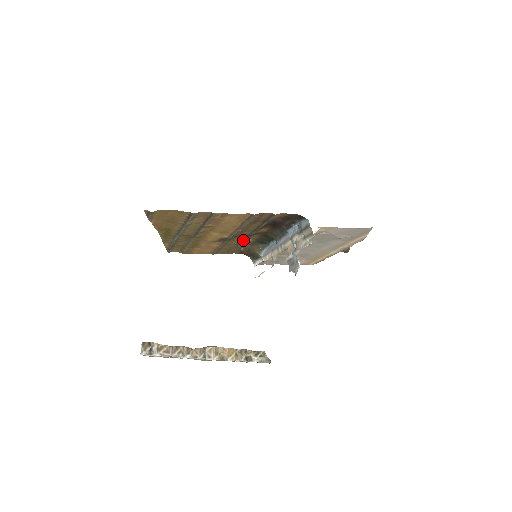
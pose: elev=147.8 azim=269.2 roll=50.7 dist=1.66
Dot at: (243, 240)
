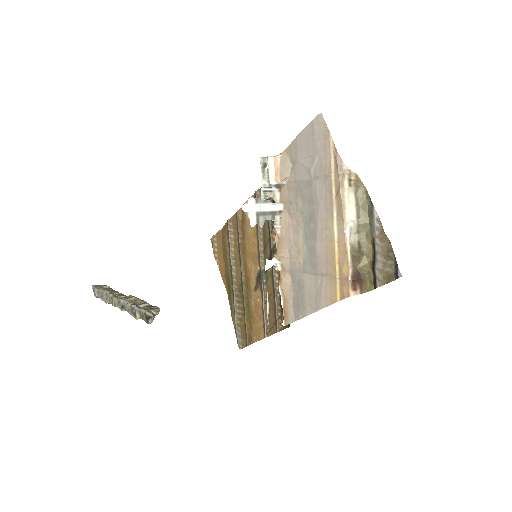
Dot at: (273, 273)
